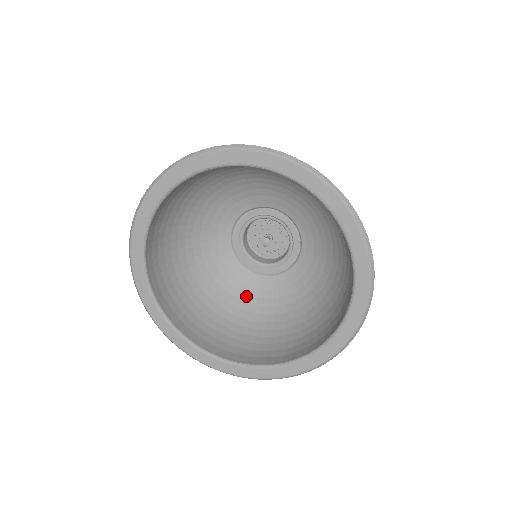
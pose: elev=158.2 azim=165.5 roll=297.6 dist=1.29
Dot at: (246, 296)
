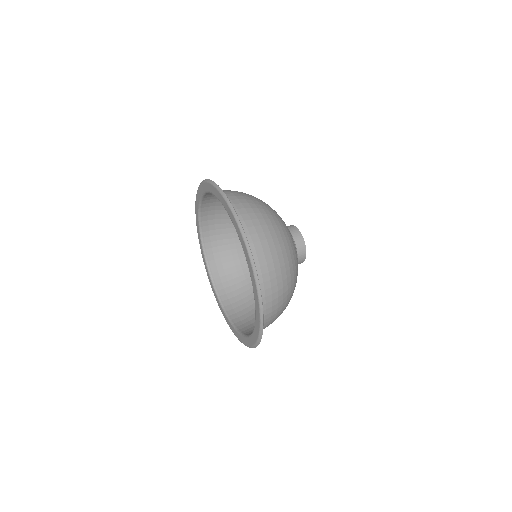
Dot at: occluded
